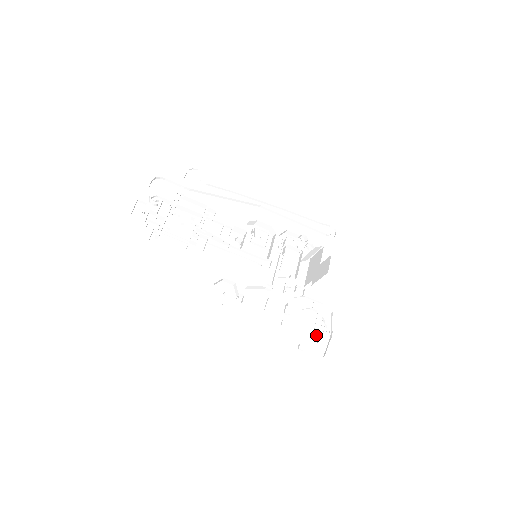
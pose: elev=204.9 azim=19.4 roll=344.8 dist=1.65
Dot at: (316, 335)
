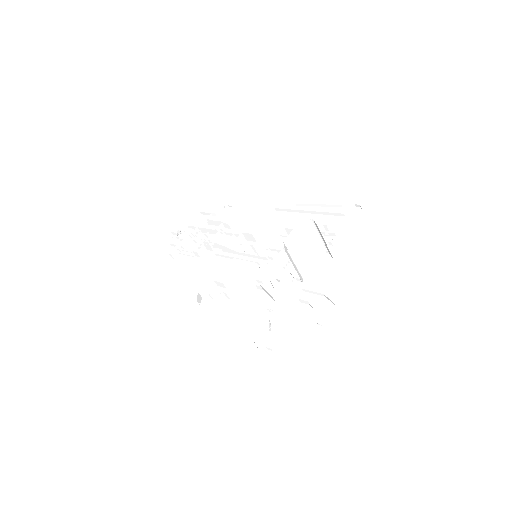
Dot at: (300, 333)
